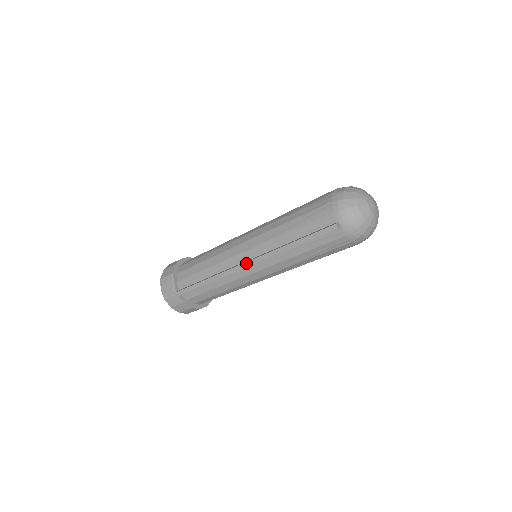
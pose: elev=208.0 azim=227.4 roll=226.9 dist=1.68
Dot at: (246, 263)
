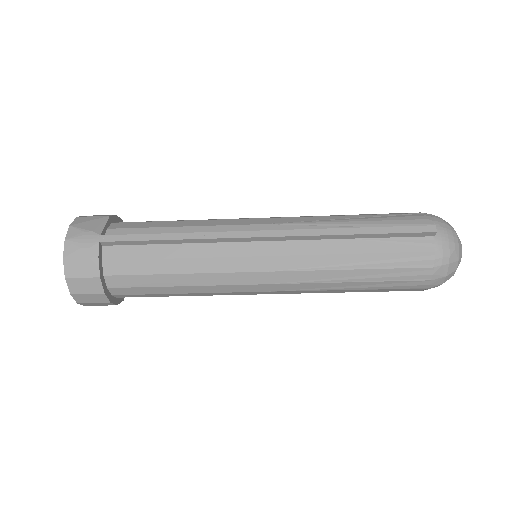
Dot at: (268, 231)
